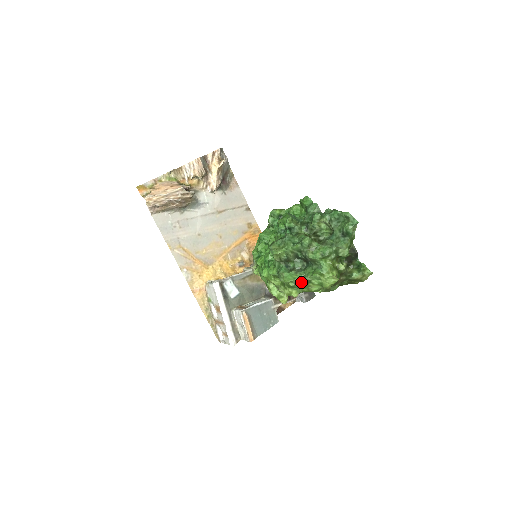
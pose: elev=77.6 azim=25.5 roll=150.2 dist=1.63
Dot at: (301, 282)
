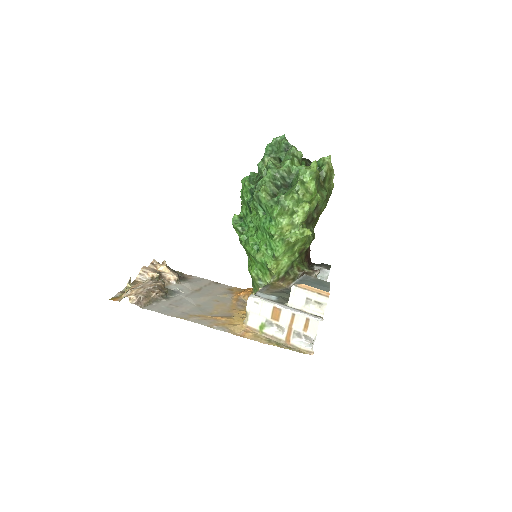
Dot at: (299, 186)
